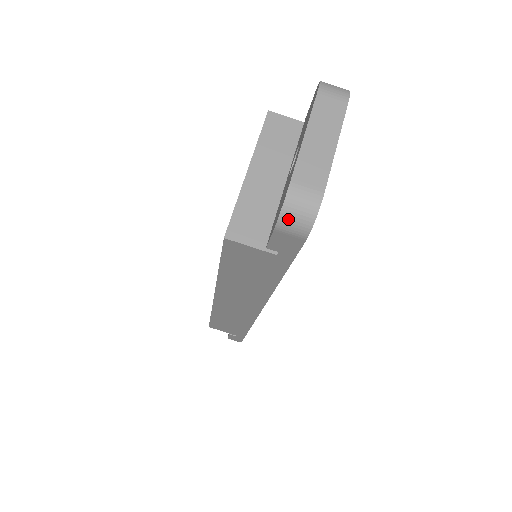
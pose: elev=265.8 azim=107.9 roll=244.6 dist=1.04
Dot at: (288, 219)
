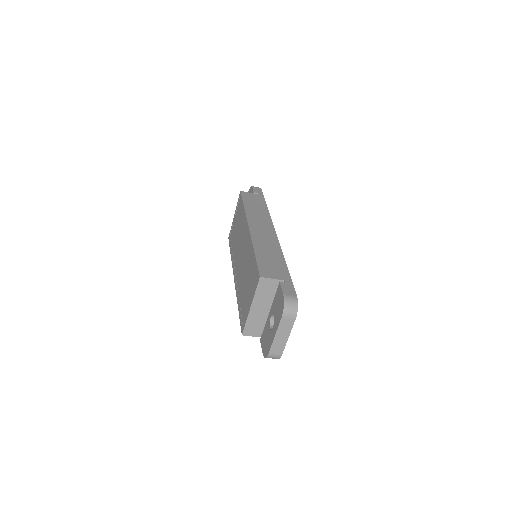
Dot at: occluded
